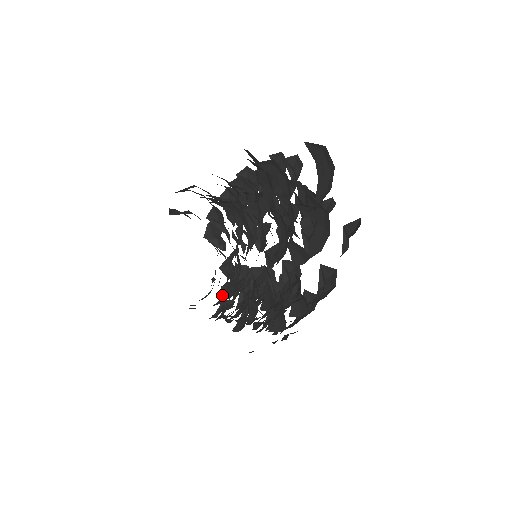
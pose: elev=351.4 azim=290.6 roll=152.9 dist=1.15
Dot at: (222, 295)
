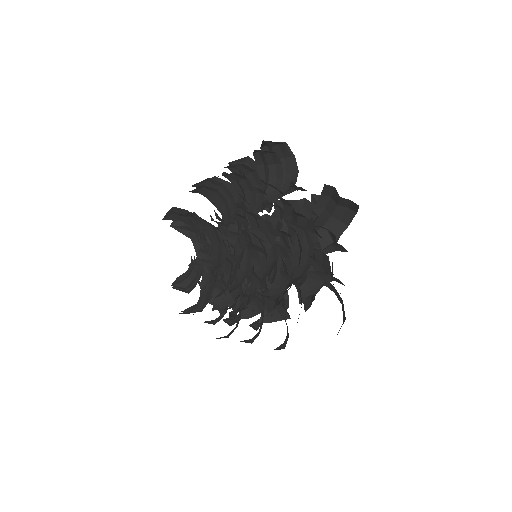
Dot at: occluded
